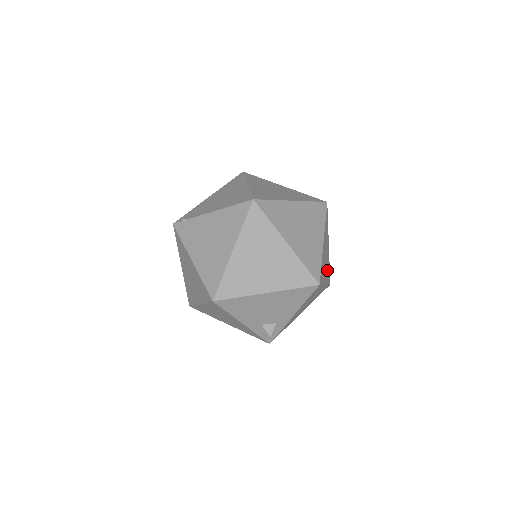
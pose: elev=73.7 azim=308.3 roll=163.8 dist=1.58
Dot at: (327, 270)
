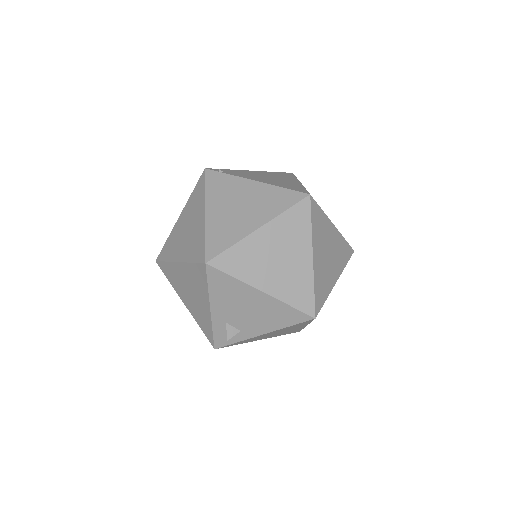
Dot at: occluded
